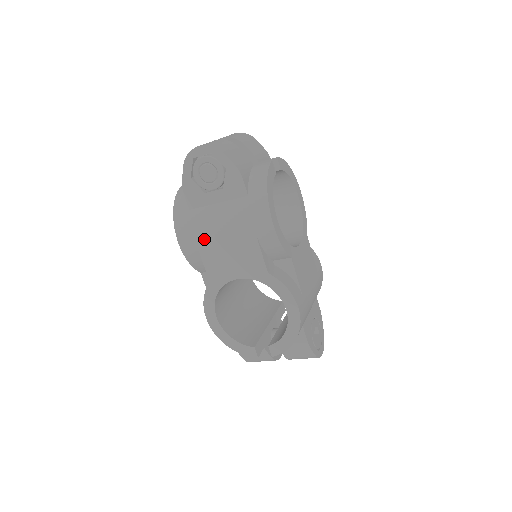
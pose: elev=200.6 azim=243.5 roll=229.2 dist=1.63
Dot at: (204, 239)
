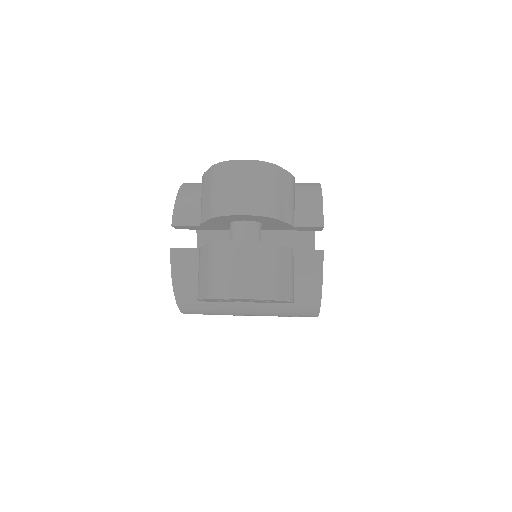
Dot at: occluded
